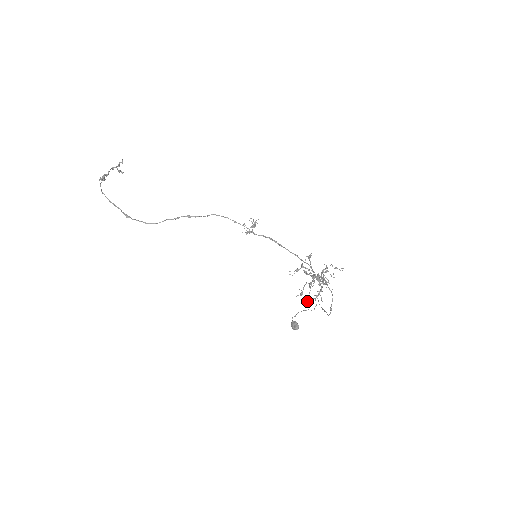
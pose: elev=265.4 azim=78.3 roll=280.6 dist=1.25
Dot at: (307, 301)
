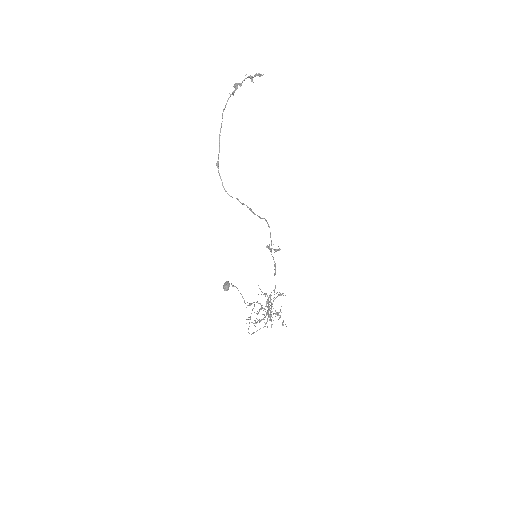
Dot at: (248, 319)
